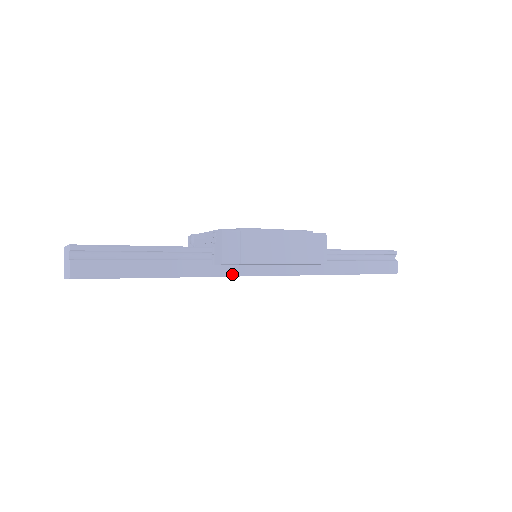
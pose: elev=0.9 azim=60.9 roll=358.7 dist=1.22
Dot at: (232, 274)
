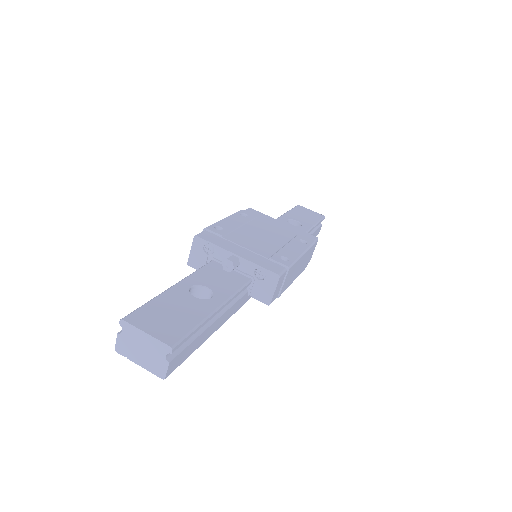
Dot at: occluded
